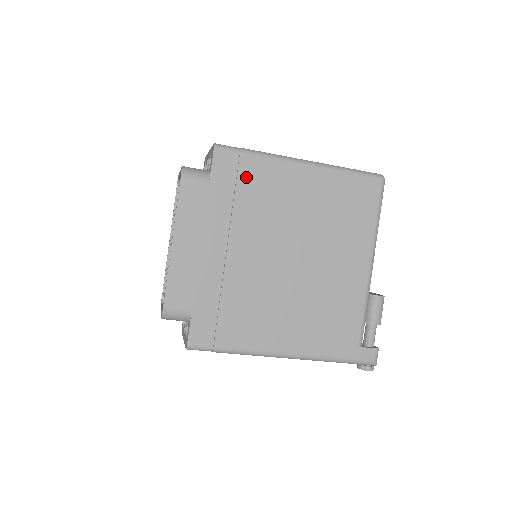
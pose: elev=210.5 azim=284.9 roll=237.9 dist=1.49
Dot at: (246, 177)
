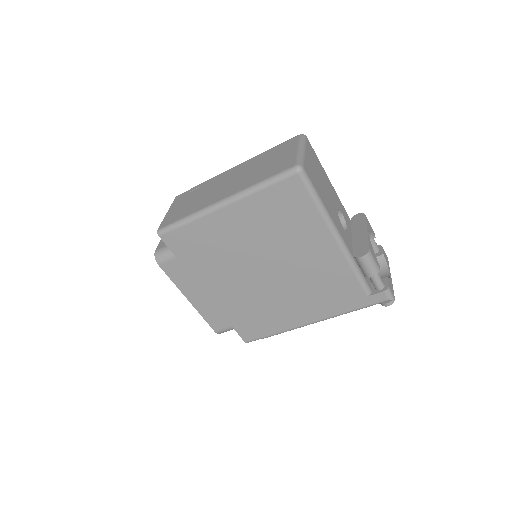
Dot at: (194, 241)
